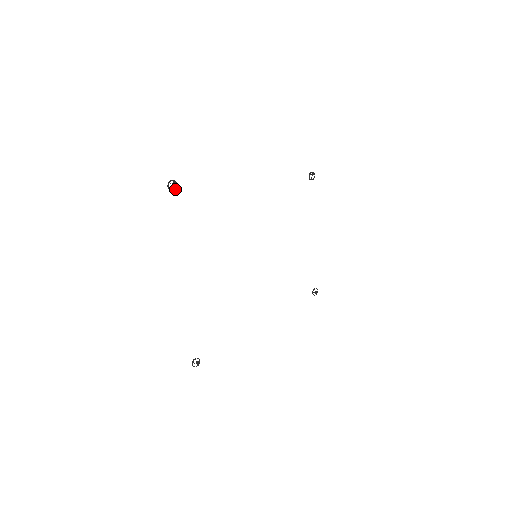
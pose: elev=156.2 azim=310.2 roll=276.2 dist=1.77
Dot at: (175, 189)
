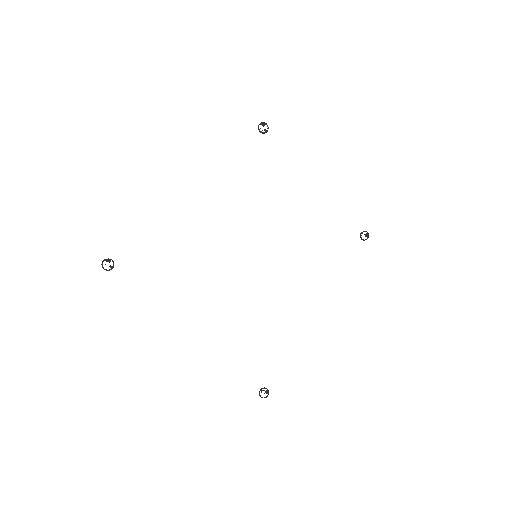
Dot at: (113, 266)
